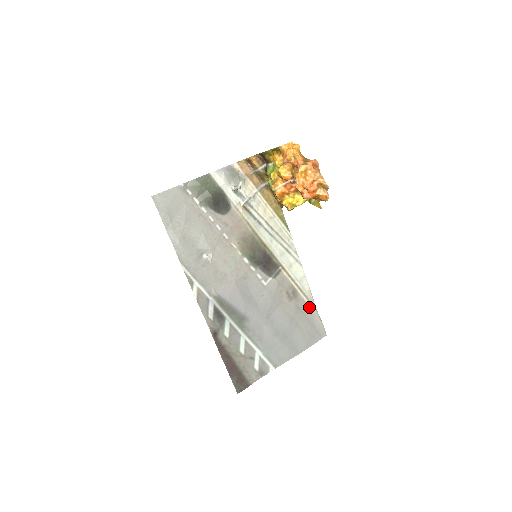
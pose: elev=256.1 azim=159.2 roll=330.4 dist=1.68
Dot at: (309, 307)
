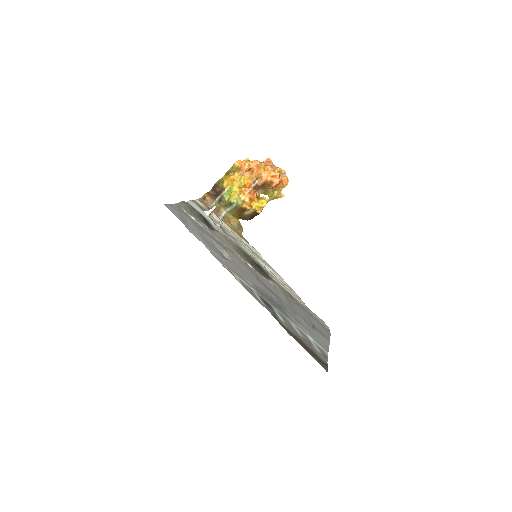
Dot at: (305, 307)
